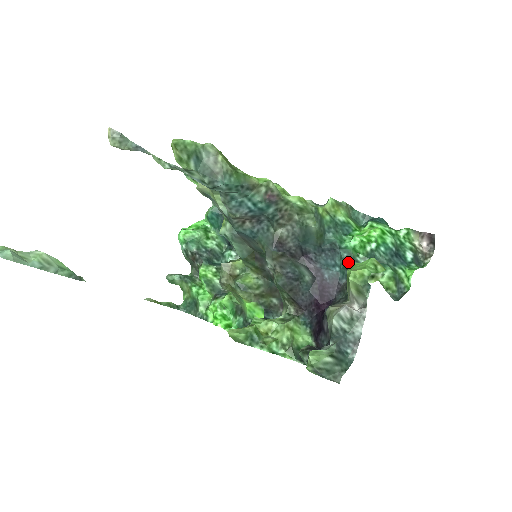
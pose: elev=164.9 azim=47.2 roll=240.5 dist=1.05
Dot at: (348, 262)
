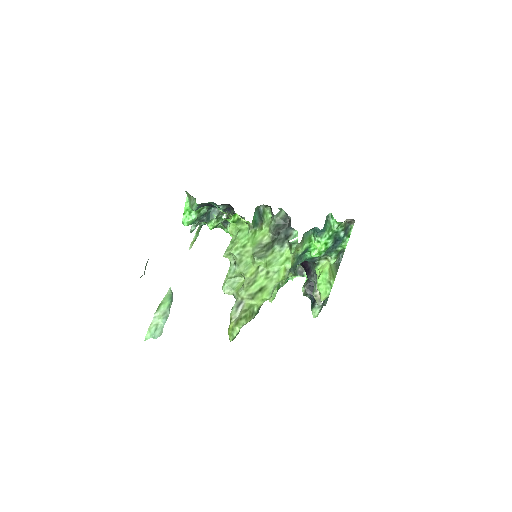
Dot at: (312, 261)
